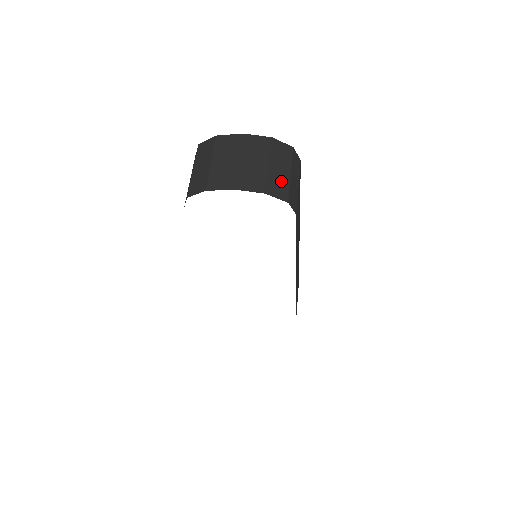
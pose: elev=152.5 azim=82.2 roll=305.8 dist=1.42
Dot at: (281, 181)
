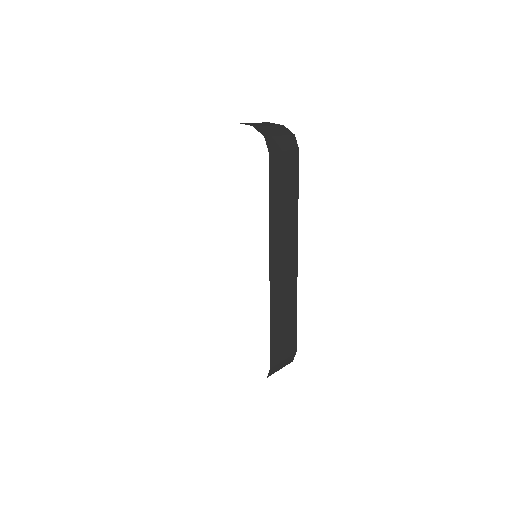
Dot at: (270, 132)
